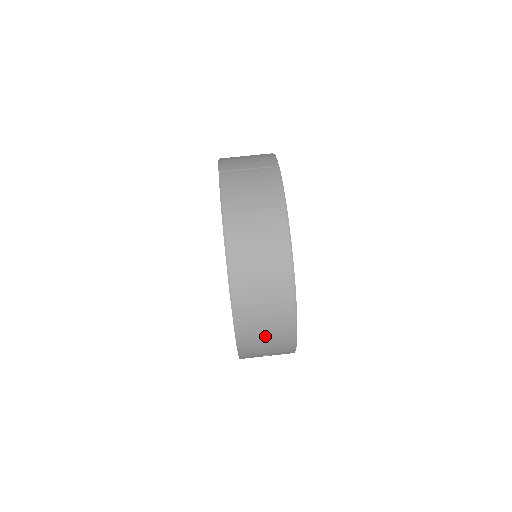
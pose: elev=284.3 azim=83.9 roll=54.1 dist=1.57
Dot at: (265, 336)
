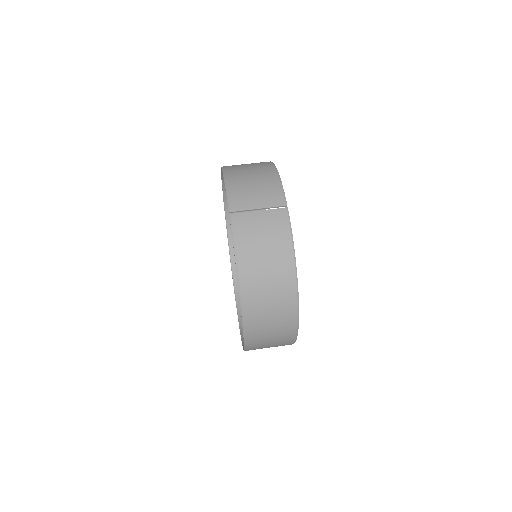
Dot at: (269, 346)
